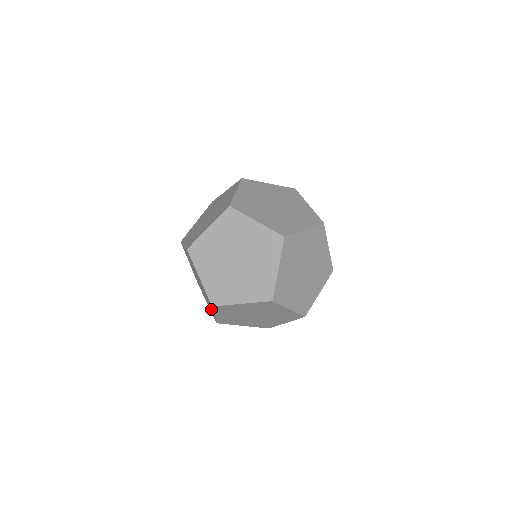
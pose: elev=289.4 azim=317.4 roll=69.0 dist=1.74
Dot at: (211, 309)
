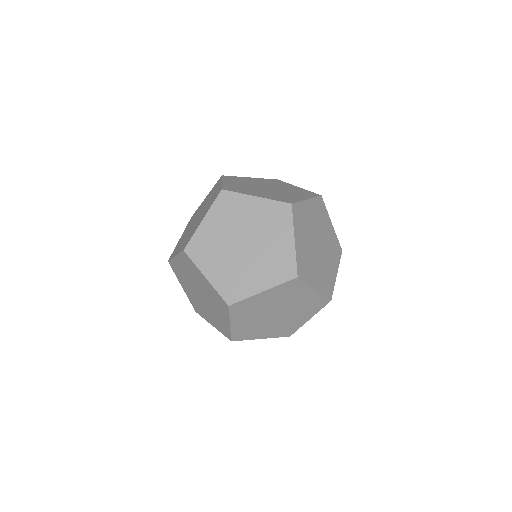
Dot at: occluded
